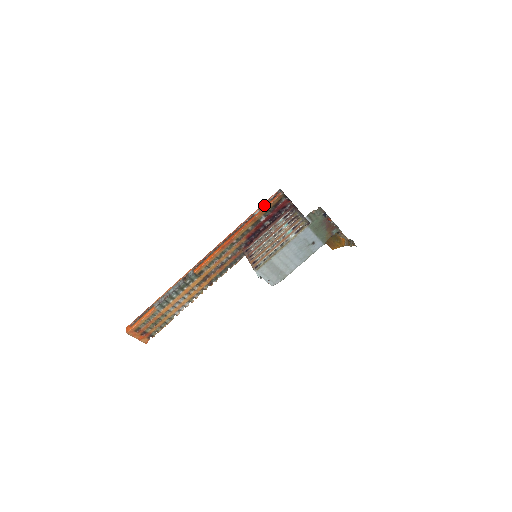
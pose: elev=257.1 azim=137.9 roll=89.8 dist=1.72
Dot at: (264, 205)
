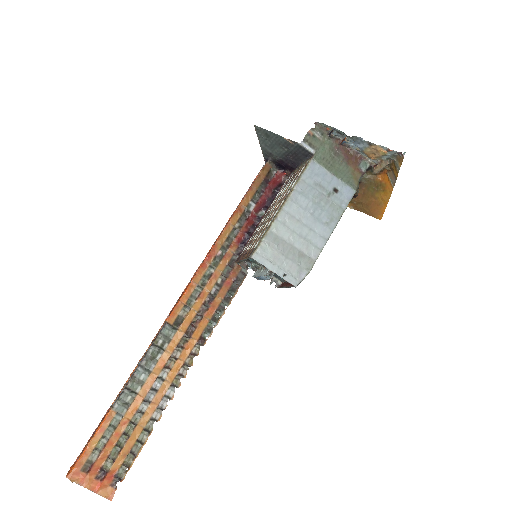
Dot at: occluded
